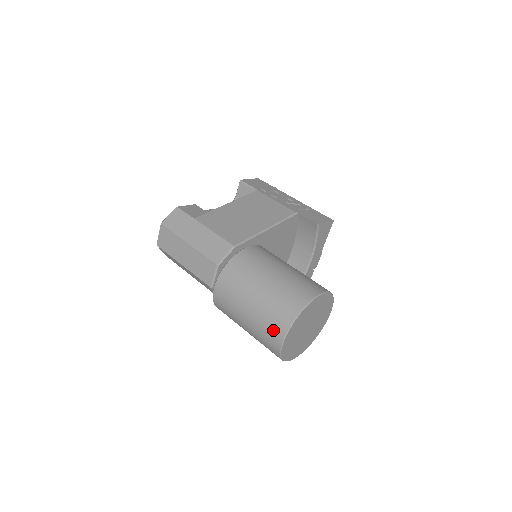
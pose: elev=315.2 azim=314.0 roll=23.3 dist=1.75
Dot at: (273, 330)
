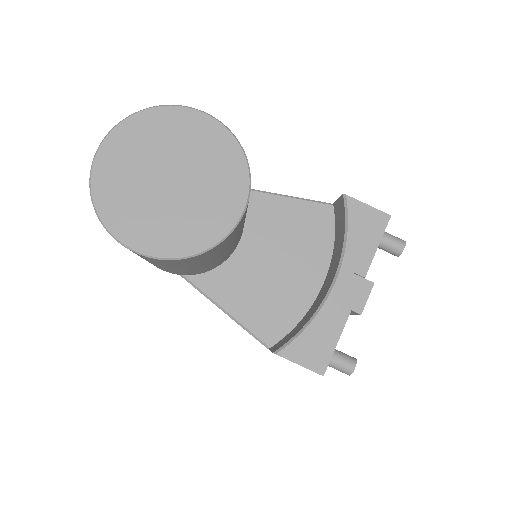
Dot at: occluded
